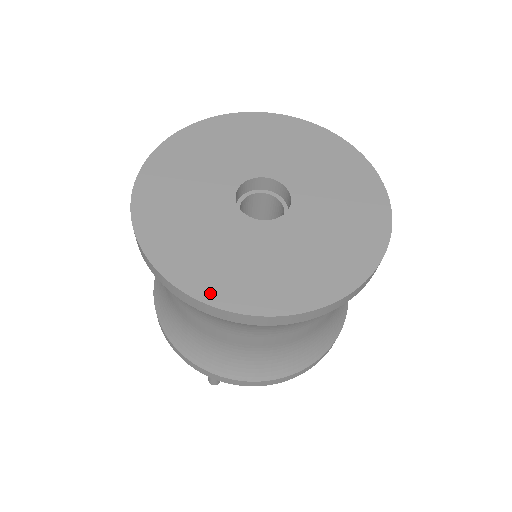
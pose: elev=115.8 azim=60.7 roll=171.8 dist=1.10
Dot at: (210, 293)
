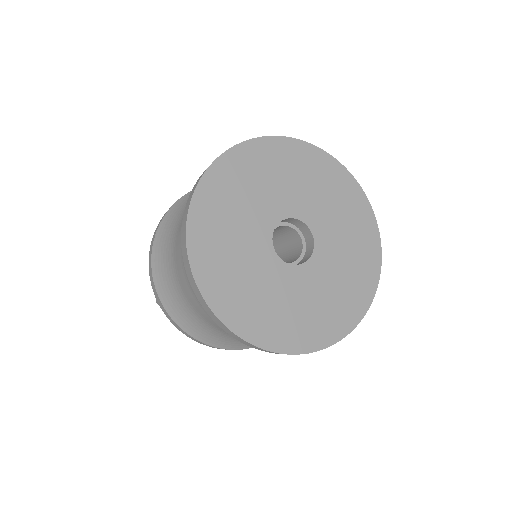
Dot at: (215, 298)
